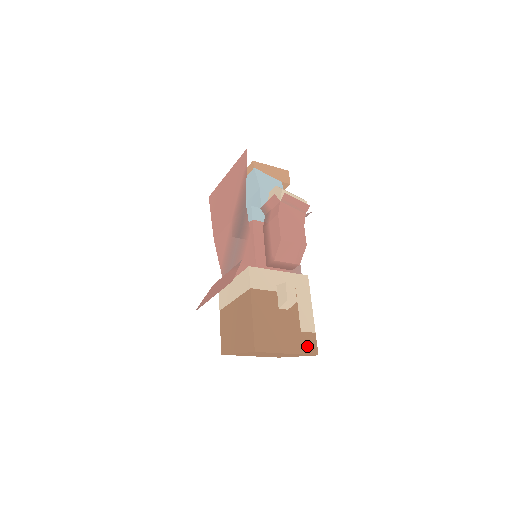
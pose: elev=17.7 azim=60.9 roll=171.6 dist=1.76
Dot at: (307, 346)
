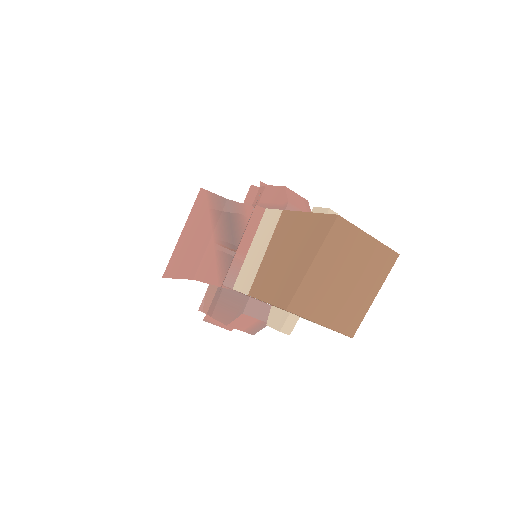
Dot at: occluded
